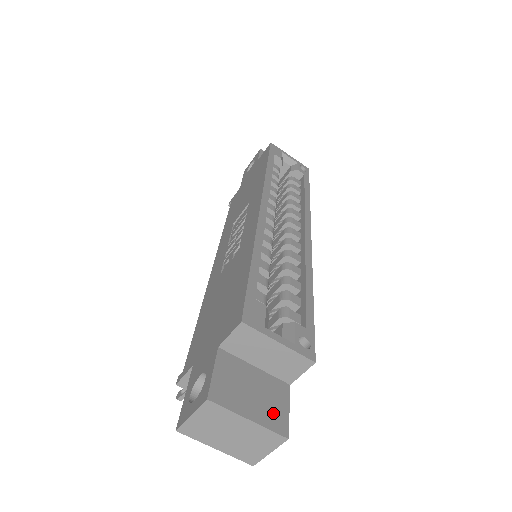
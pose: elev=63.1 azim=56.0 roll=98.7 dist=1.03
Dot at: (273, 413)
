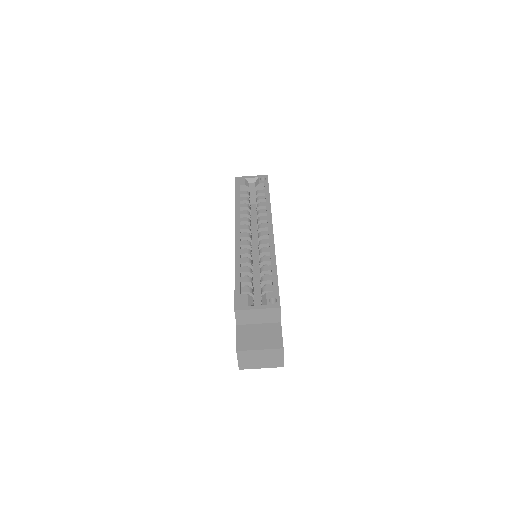
Dot at: (273, 341)
